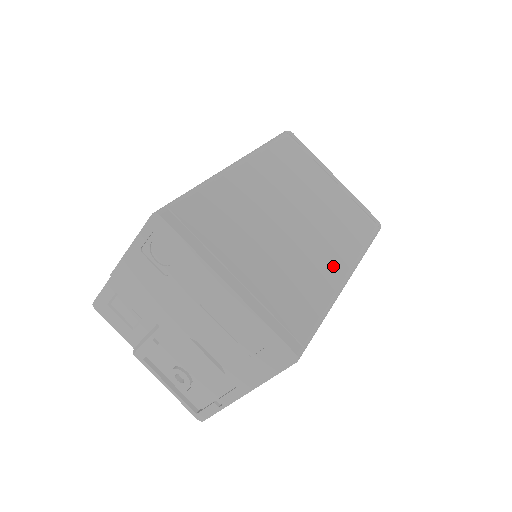
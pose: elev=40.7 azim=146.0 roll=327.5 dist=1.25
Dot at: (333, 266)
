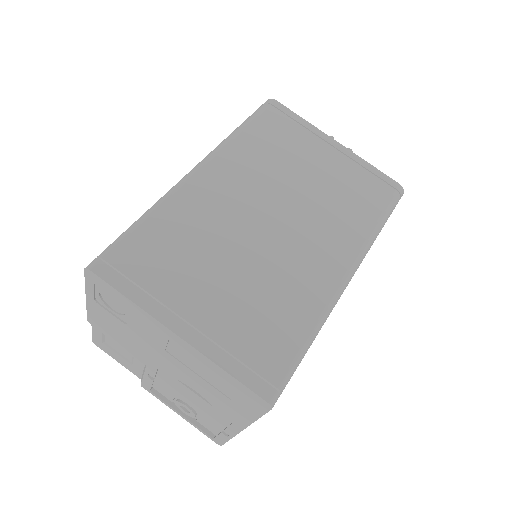
Dot at: (326, 268)
